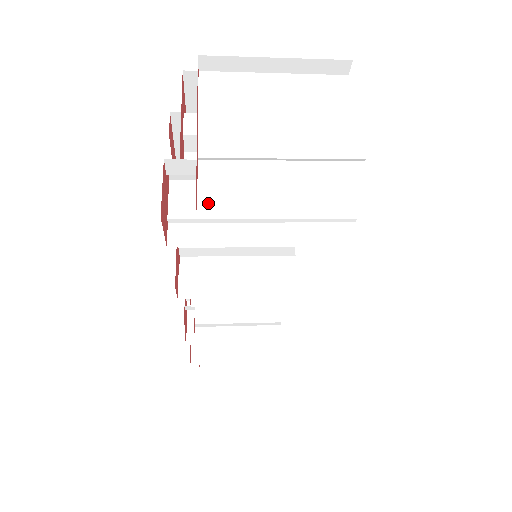
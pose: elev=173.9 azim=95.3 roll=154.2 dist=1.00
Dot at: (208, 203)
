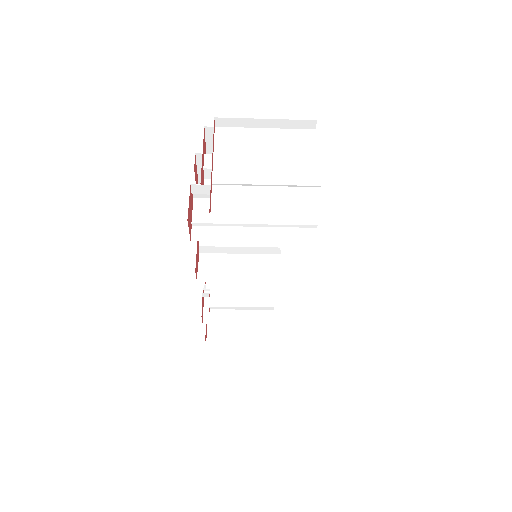
Dot at: (217, 212)
